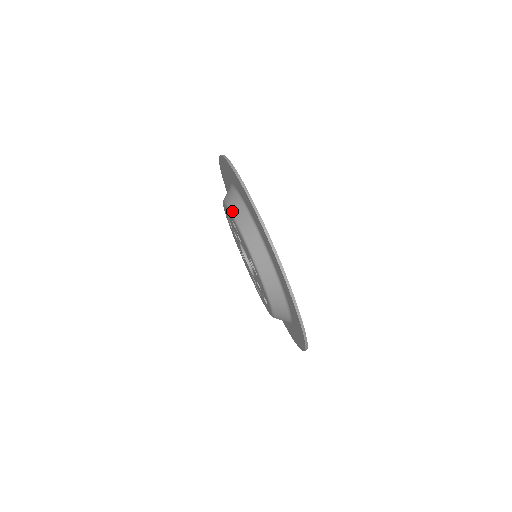
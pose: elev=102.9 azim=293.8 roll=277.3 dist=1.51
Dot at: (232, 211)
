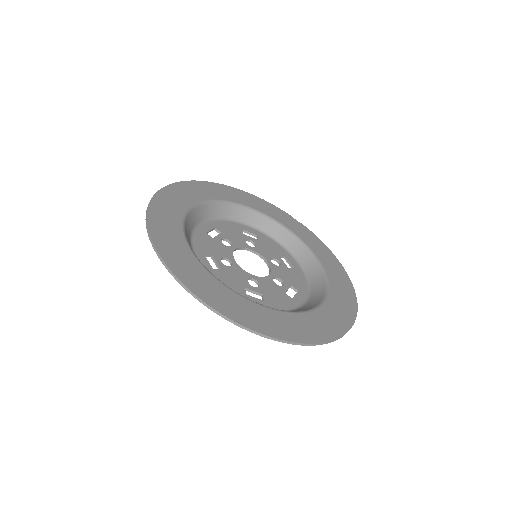
Dot at: occluded
